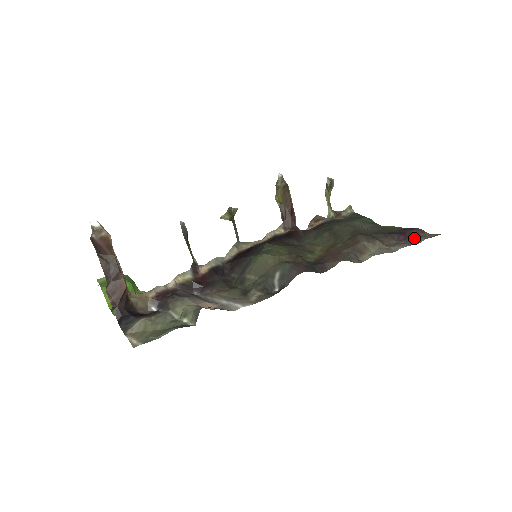
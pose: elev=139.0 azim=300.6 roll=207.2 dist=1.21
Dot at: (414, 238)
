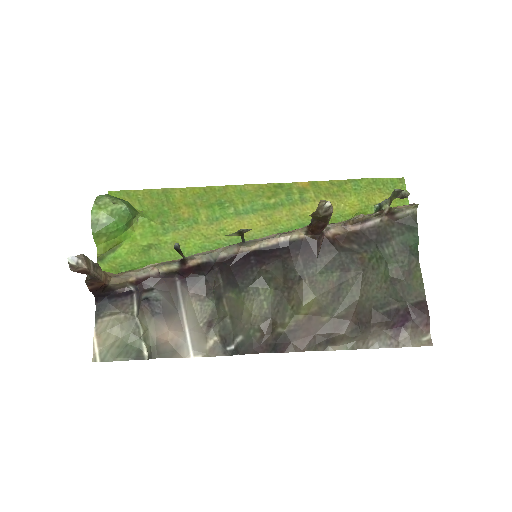
Dot at: (406, 334)
